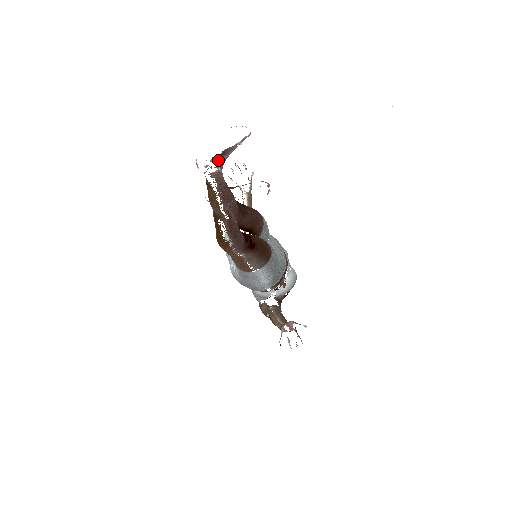
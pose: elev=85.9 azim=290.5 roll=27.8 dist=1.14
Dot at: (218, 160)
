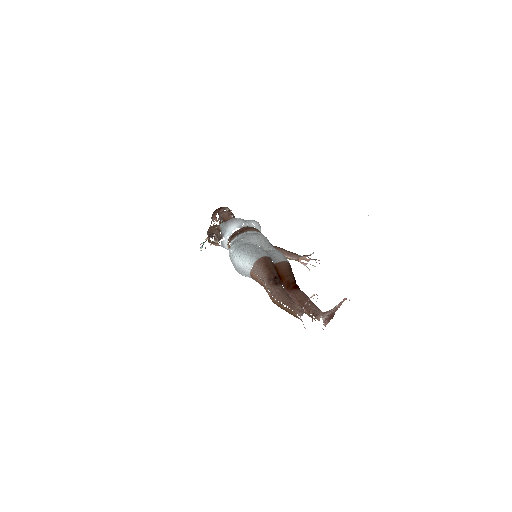
Dot at: occluded
